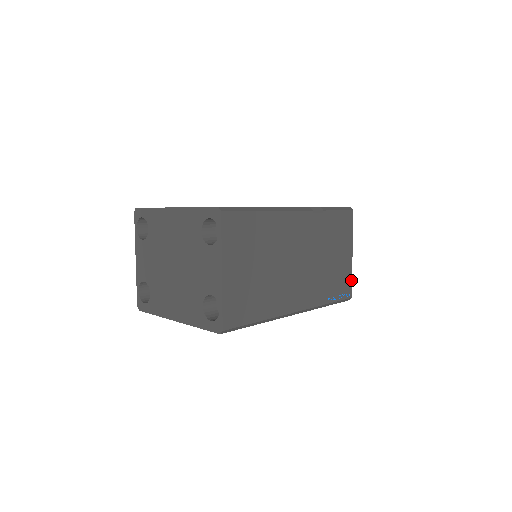
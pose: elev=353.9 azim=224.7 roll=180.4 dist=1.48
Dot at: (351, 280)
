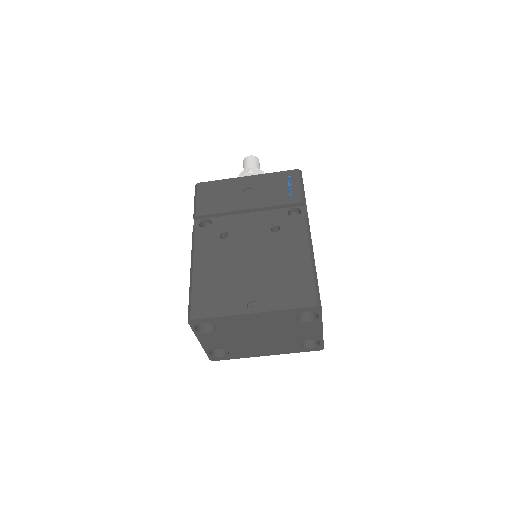
Dot at: occluded
